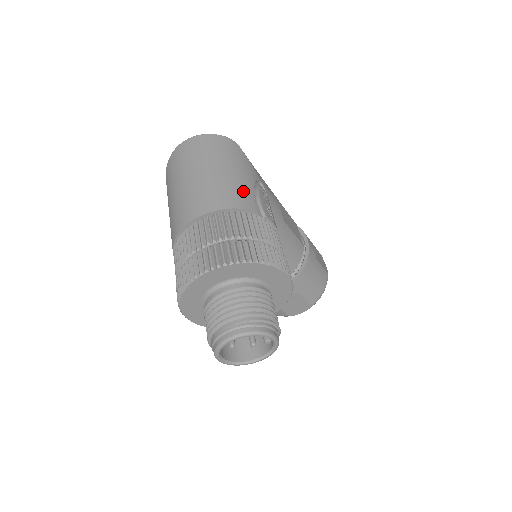
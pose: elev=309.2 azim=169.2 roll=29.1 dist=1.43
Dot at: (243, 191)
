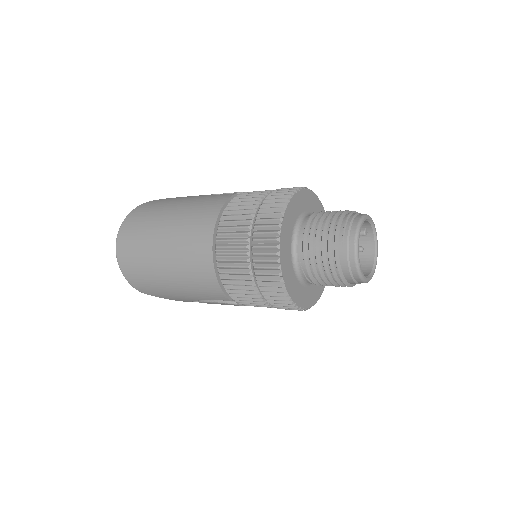
Dot at: (207, 199)
